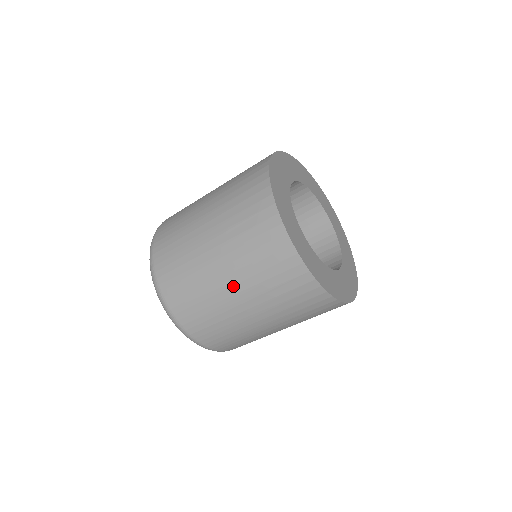
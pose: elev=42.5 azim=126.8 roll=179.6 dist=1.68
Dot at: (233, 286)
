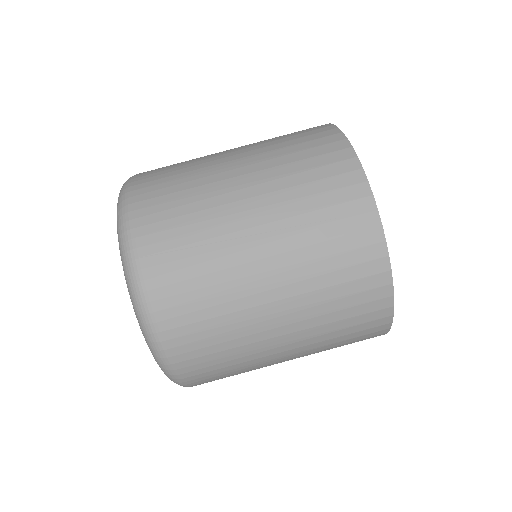
Dot at: (268, 257)
